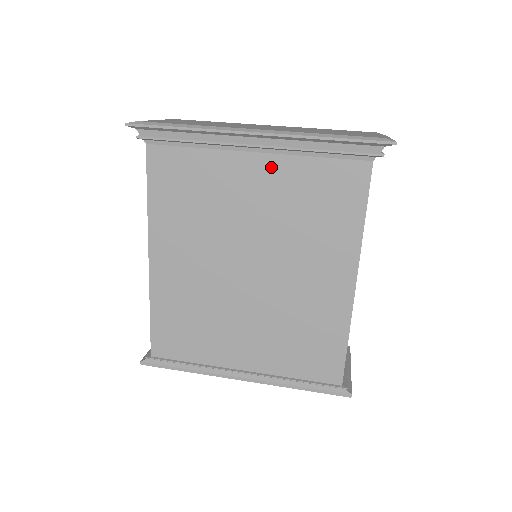
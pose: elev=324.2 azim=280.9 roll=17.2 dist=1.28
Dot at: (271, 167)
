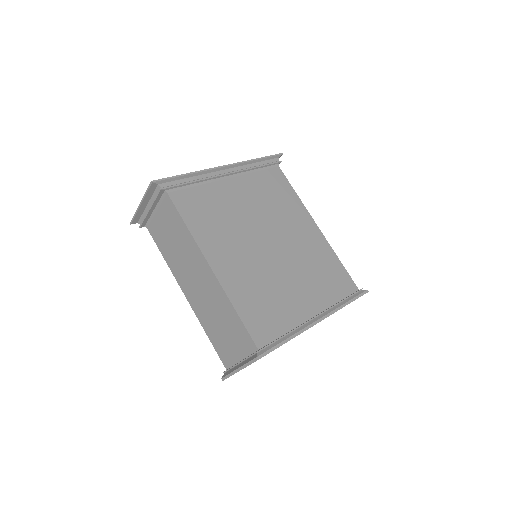
Dot at: (241, 183)
